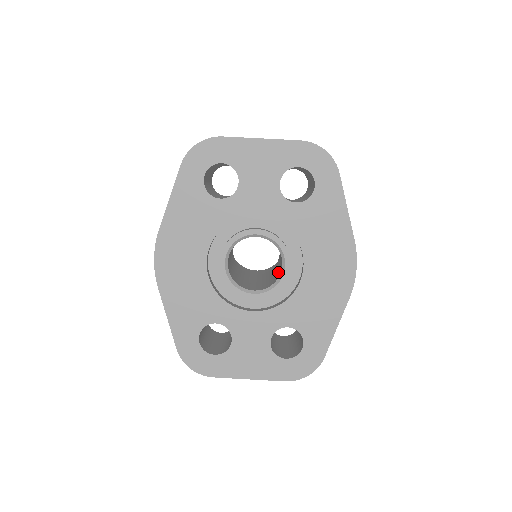
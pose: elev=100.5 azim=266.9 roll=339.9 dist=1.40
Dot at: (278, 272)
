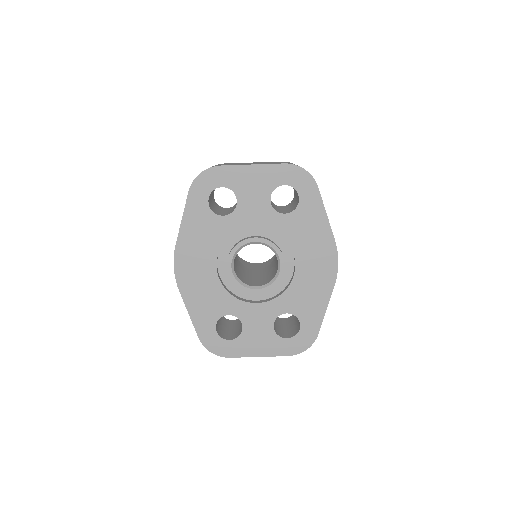
Dot at: (275, 269)
